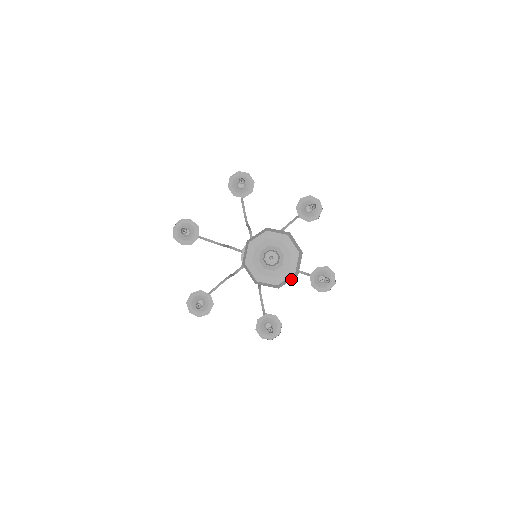
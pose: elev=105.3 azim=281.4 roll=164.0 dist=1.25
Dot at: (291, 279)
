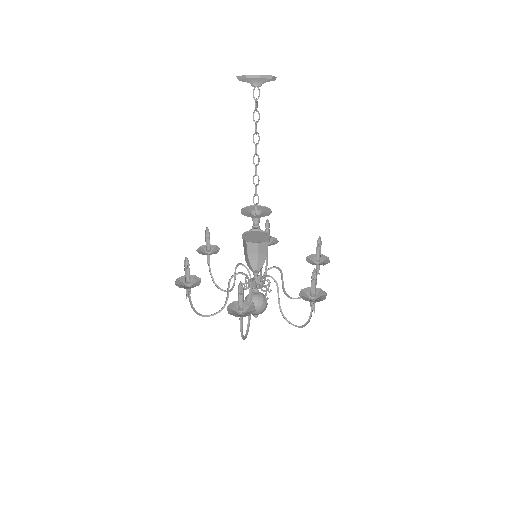
Dot at: occluded
